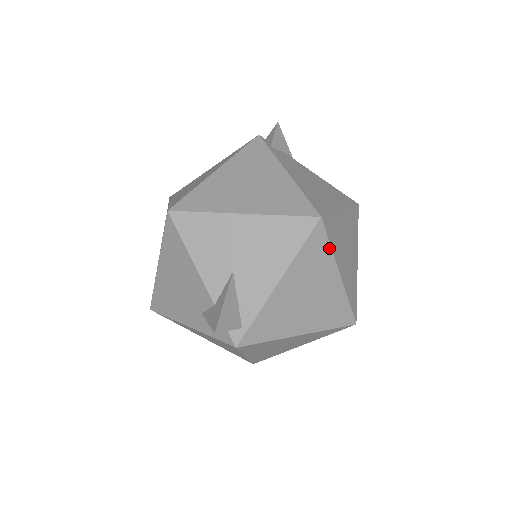
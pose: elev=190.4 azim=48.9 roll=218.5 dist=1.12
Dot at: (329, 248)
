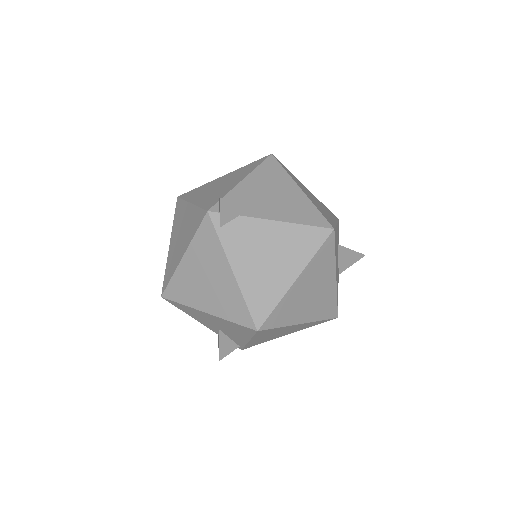
Dot at: (278, 328)
